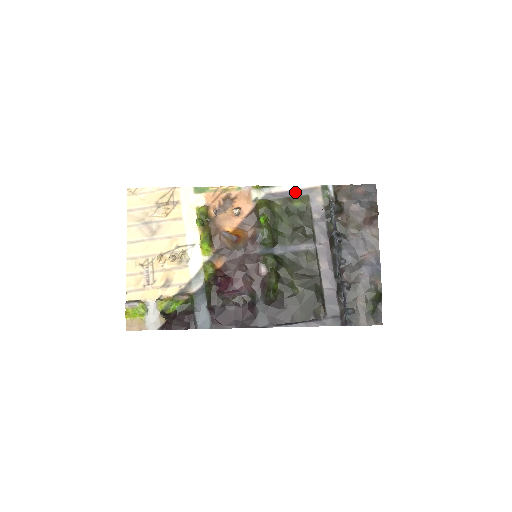
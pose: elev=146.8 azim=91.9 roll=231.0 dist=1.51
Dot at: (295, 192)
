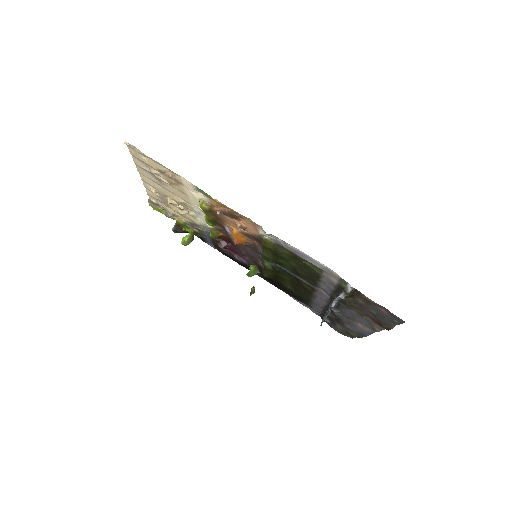
Dot at: (309, 259)
